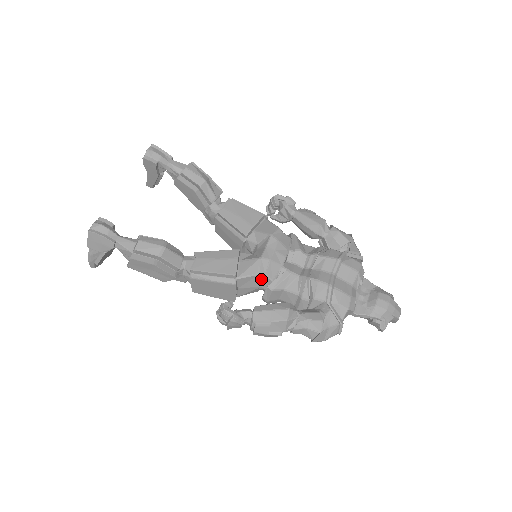
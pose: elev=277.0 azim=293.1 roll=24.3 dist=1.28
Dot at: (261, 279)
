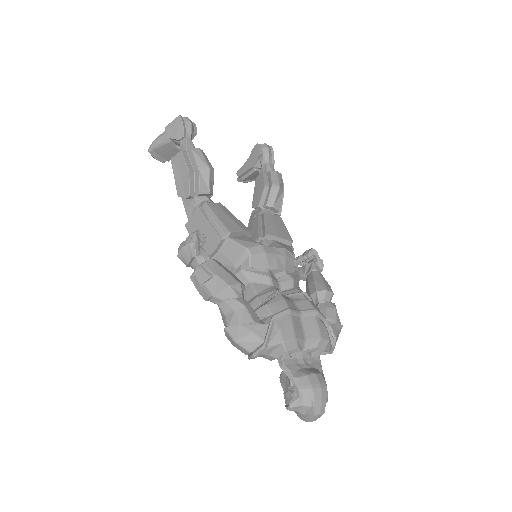
Dot at: (243, 257)
